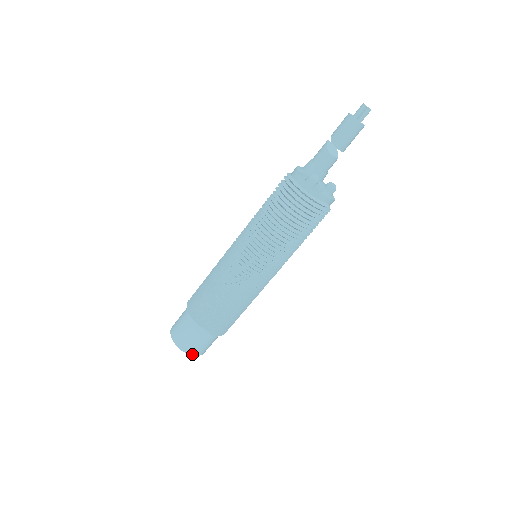
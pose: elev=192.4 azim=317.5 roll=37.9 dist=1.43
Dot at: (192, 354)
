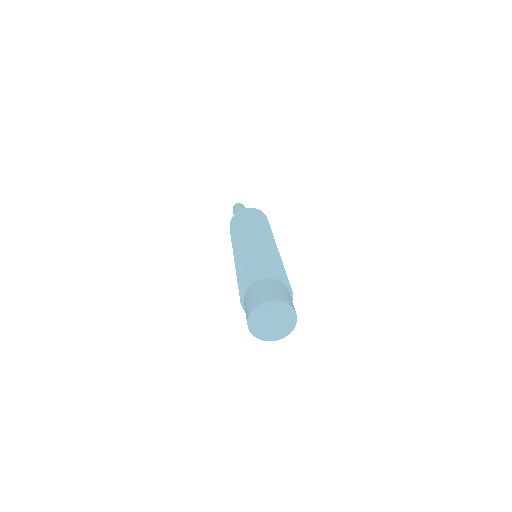
Dot at: (291, 305)
